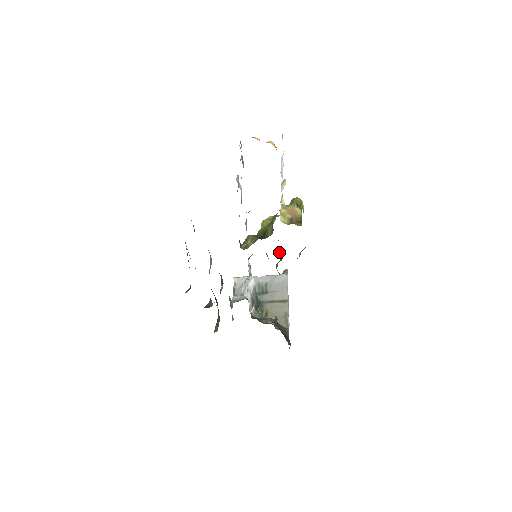
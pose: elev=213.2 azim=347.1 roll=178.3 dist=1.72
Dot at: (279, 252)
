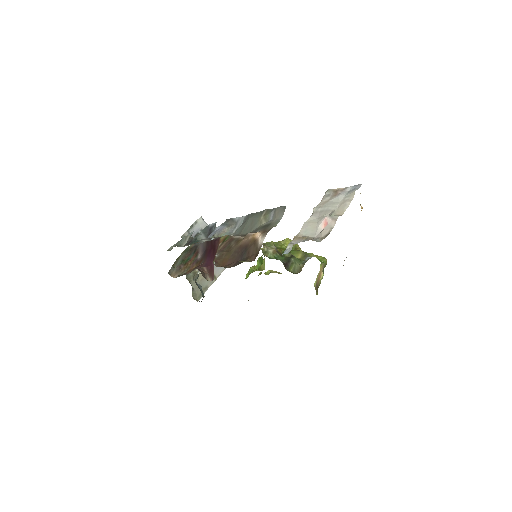
Dot at: (264, 262)
